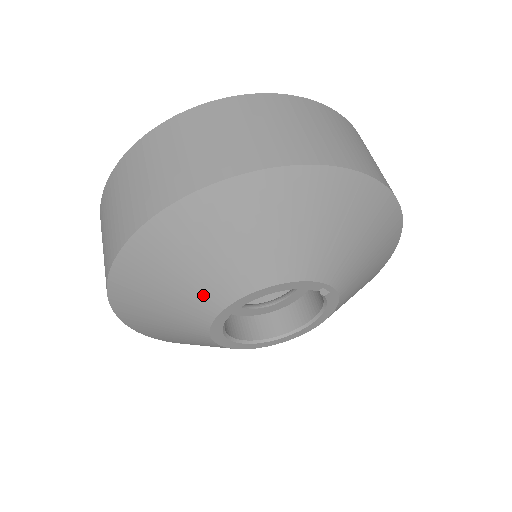
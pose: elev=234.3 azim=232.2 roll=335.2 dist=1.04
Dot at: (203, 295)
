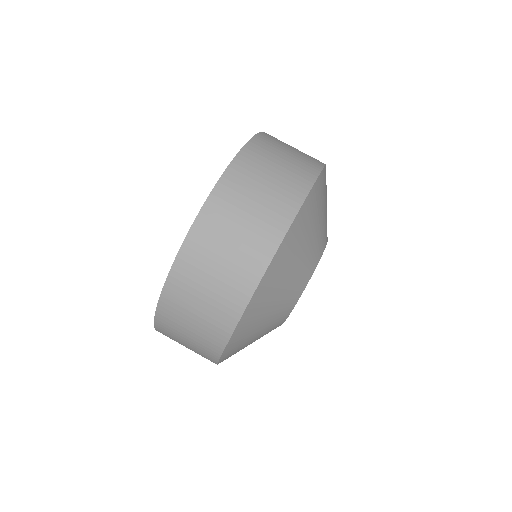
Dot at: occluded
